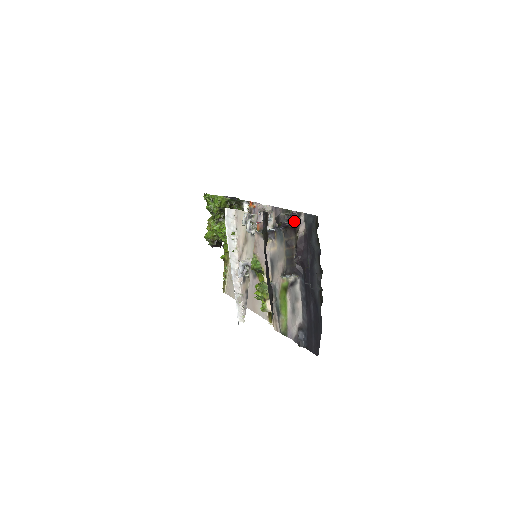
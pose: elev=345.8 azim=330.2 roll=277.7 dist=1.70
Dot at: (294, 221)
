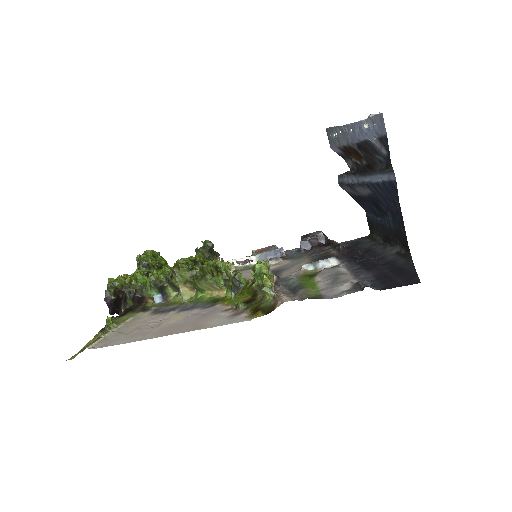
Dot at: (329, 240)
